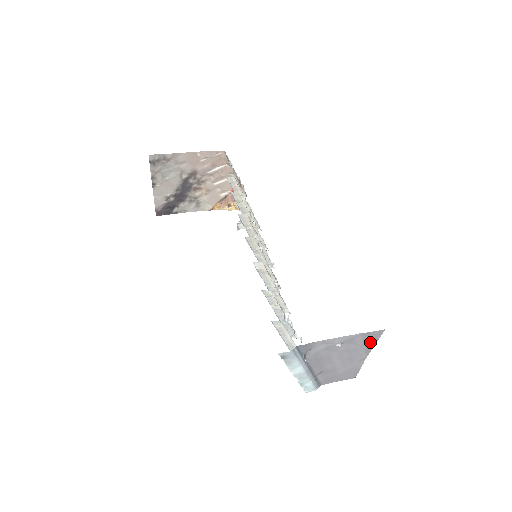
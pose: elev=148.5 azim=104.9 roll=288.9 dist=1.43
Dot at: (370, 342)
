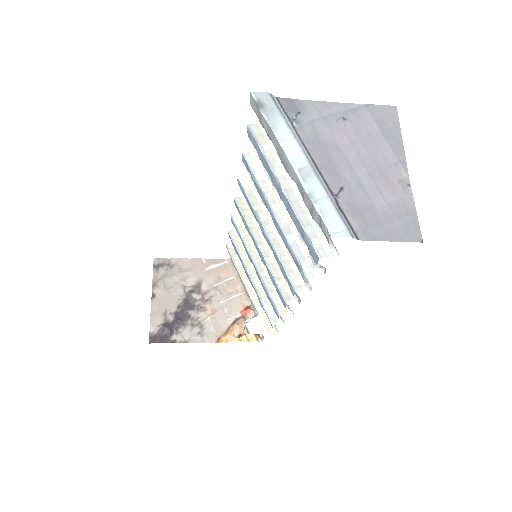
Dot at: (391, 134)
